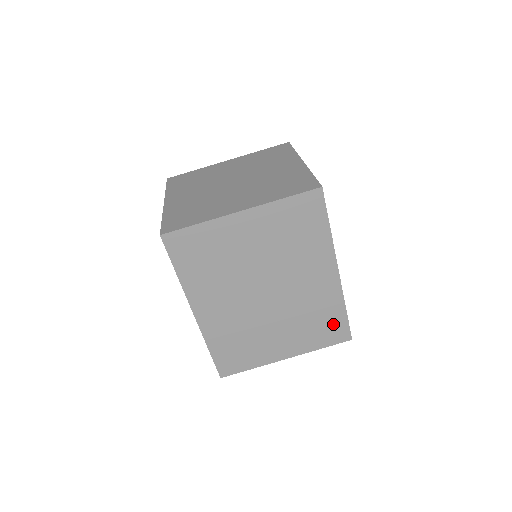
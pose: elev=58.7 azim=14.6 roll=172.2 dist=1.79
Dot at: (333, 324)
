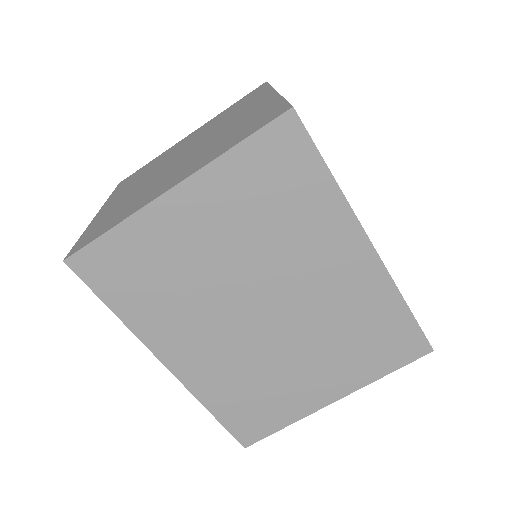
Dot at: (393, 333)
